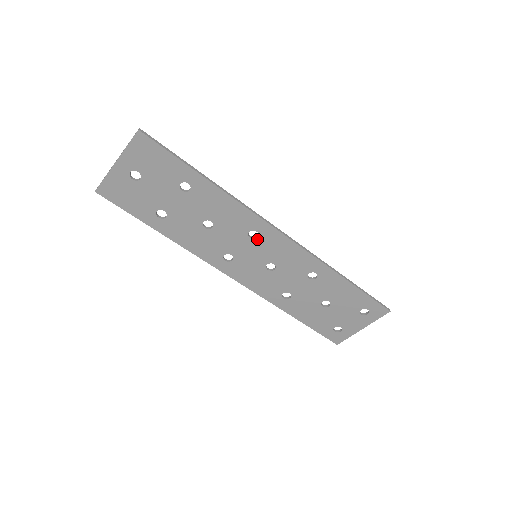
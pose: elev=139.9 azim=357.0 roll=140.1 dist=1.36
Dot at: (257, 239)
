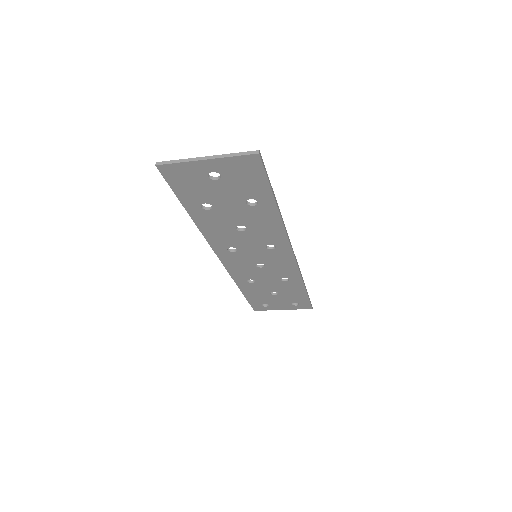
Dot at: (270, 250)
